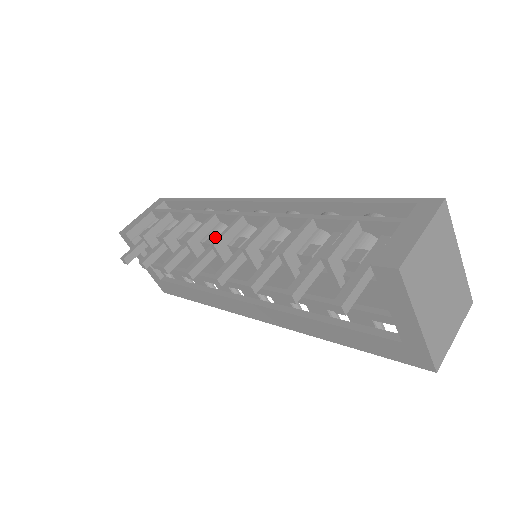
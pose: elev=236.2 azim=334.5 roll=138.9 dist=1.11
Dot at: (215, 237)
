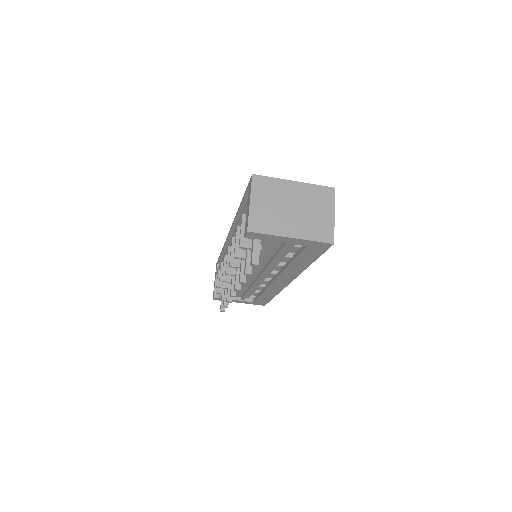
Dot at: occluded
